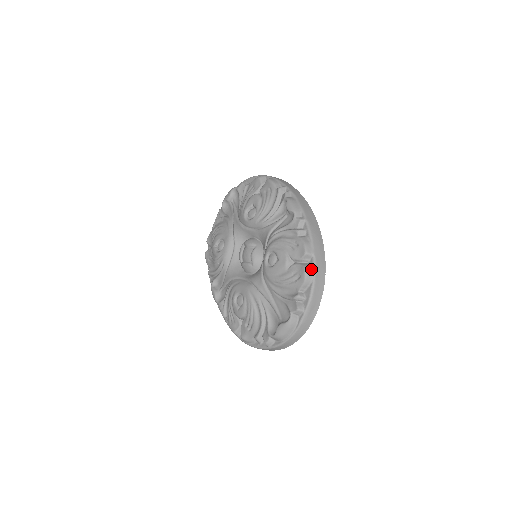
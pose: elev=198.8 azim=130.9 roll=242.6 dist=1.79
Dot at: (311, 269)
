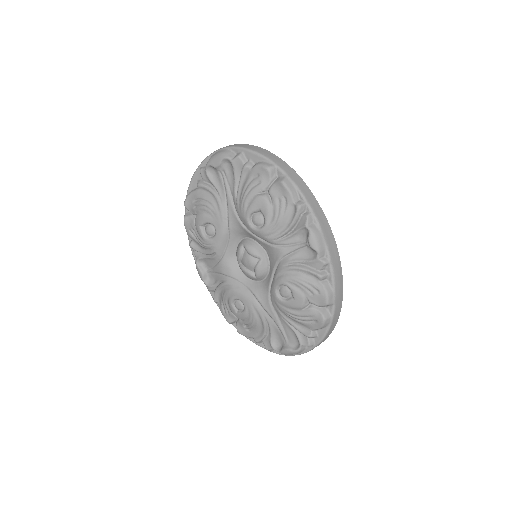
Dot at: (329, 318)
